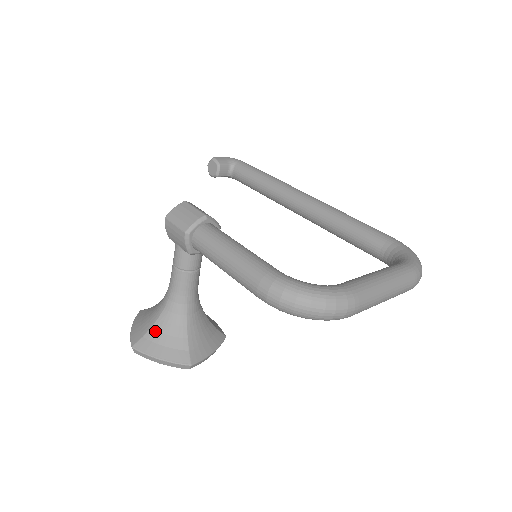
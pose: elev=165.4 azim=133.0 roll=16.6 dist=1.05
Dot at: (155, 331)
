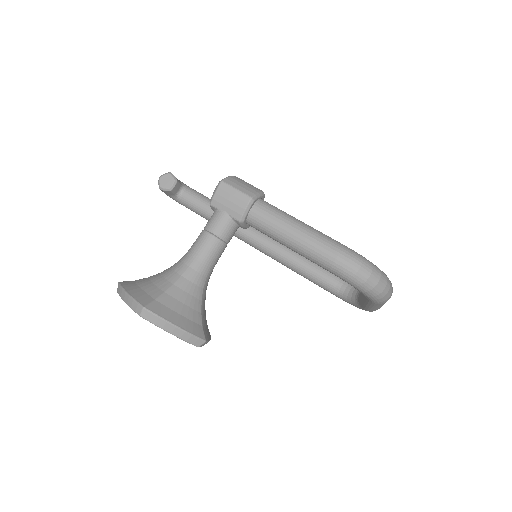
Dot at: (170, 296)
